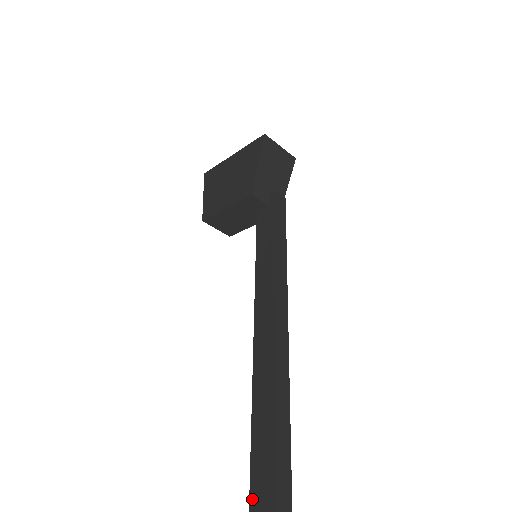
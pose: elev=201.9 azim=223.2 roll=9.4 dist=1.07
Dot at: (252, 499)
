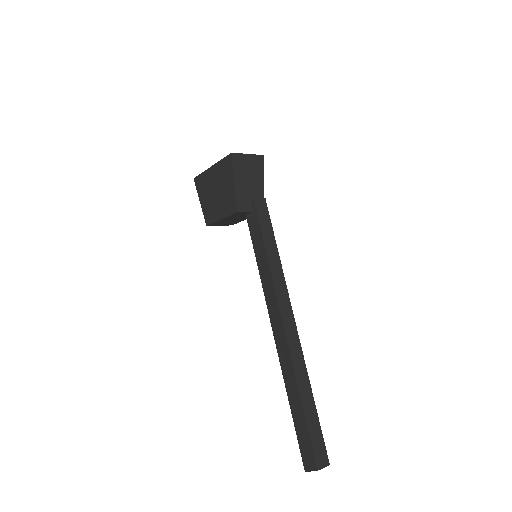
Dot at: (297, 431)
